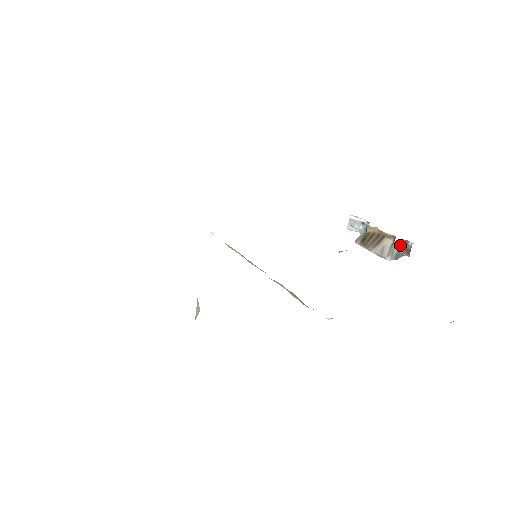
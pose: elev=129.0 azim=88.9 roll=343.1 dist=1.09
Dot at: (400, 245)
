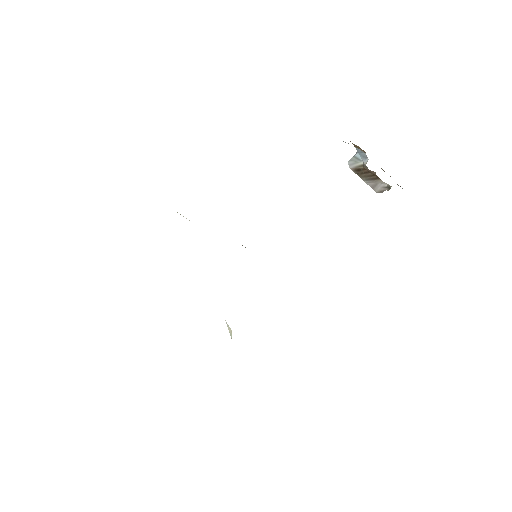
Dot at: occluded
